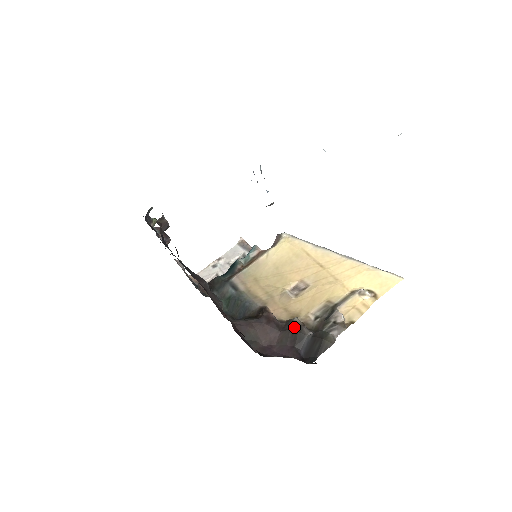
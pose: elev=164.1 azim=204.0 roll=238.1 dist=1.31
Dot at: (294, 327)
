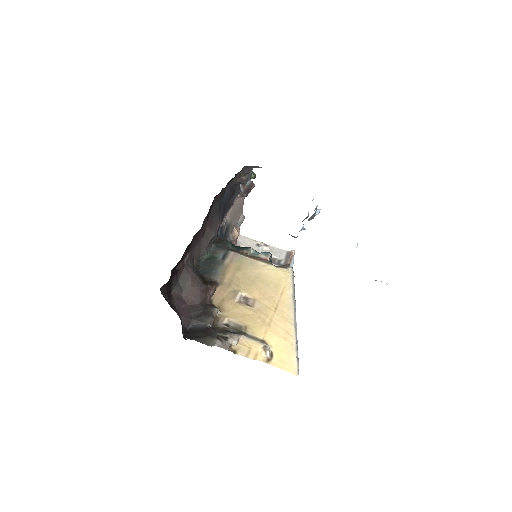
Dot at: (208, 311)
